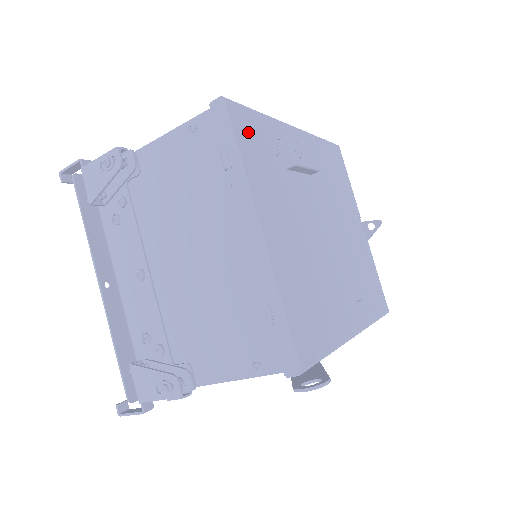
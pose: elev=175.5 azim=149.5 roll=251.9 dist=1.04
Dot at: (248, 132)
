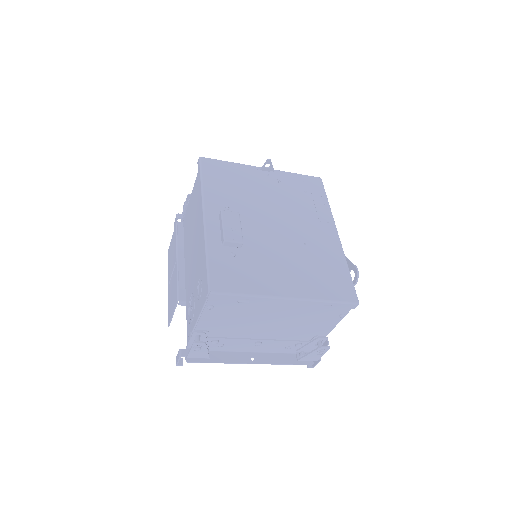
Dot at: (227, 278)
